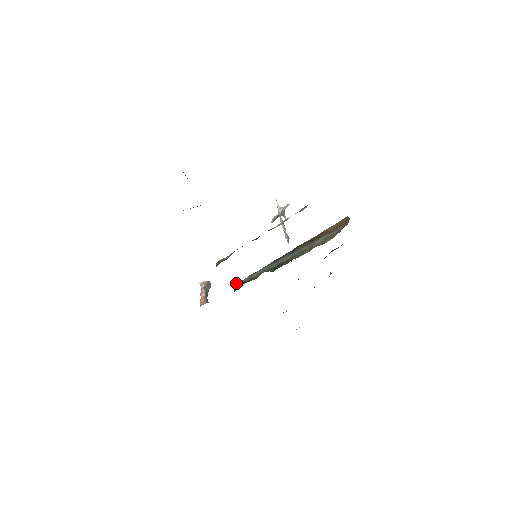
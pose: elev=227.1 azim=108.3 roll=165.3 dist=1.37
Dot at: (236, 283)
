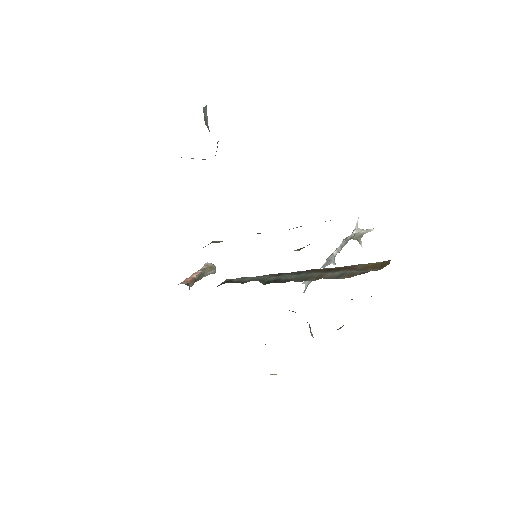
Dot at: (227, 279)
